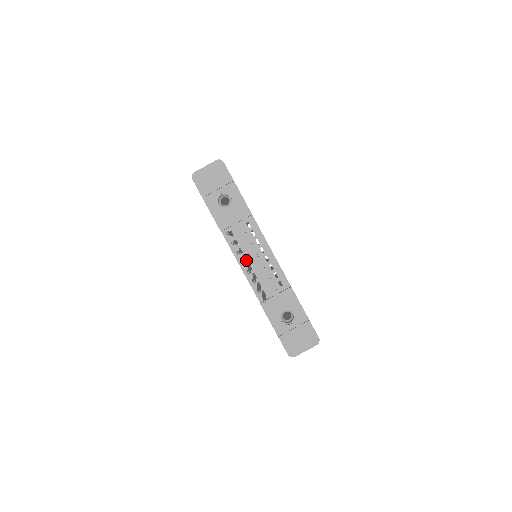
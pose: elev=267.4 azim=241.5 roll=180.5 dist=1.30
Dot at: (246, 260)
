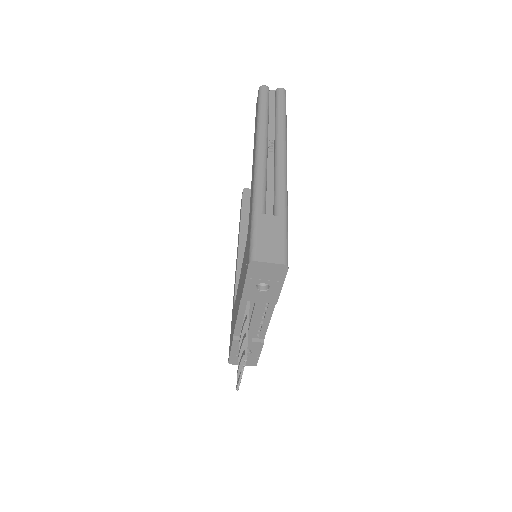
Dot at: occluded
